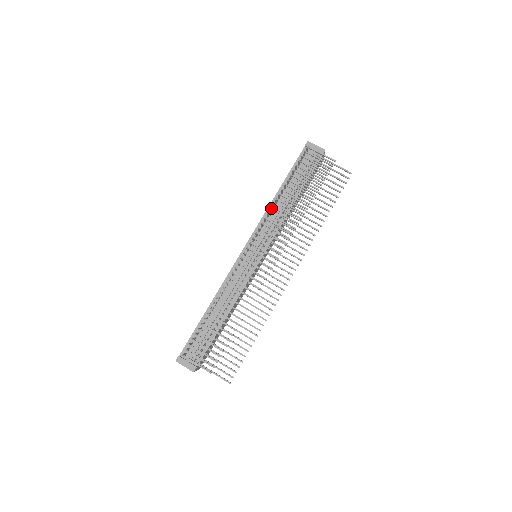
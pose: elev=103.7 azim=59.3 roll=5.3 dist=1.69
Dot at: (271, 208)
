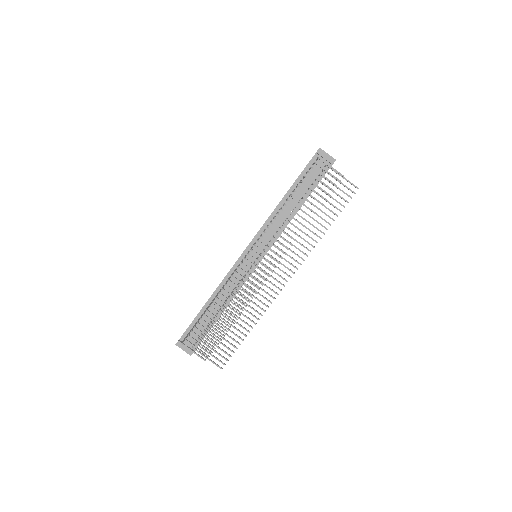
Dot at: (274, 217)
